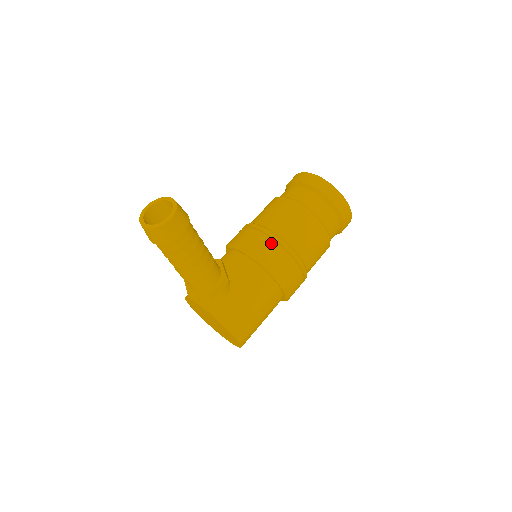
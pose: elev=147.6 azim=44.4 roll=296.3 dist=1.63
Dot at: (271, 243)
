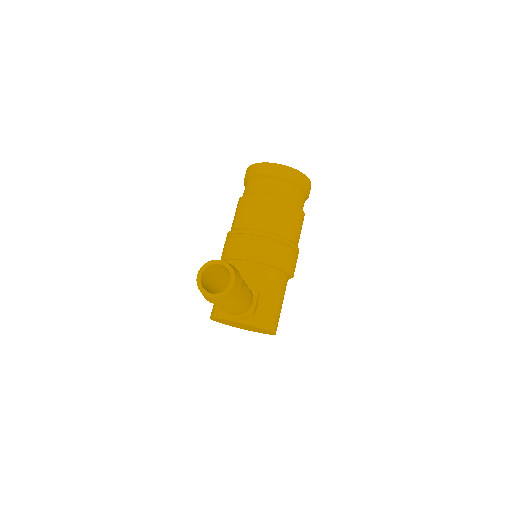
Dot at: (272, 244)
